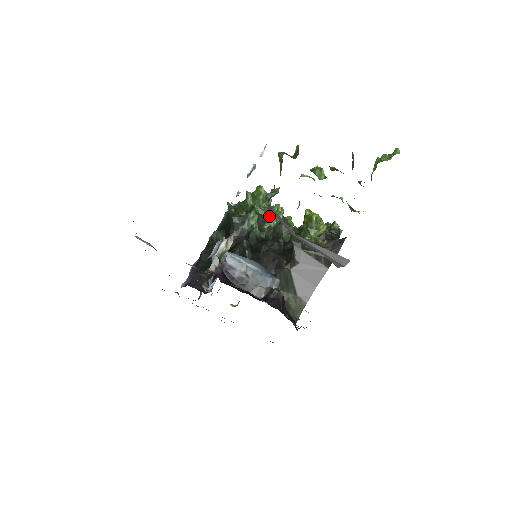
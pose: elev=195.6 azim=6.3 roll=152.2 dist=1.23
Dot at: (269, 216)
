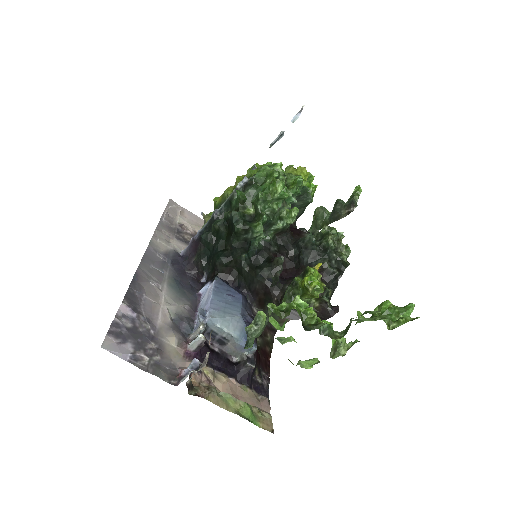
Dot at: (281, 214)
